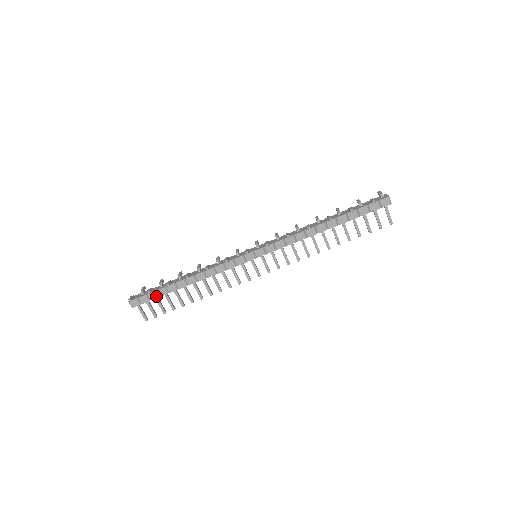
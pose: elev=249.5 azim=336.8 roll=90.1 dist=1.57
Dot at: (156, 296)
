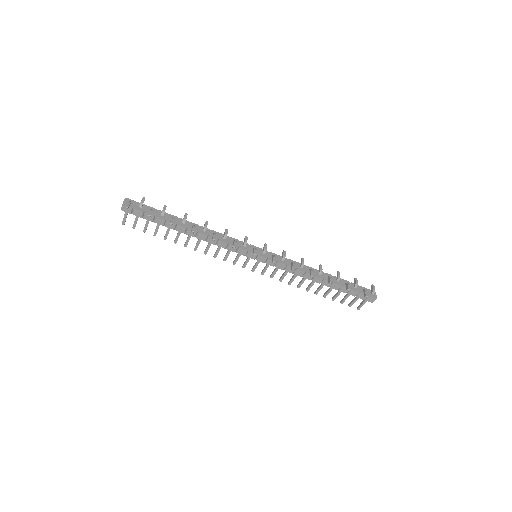
Dot at: (151, 219)
